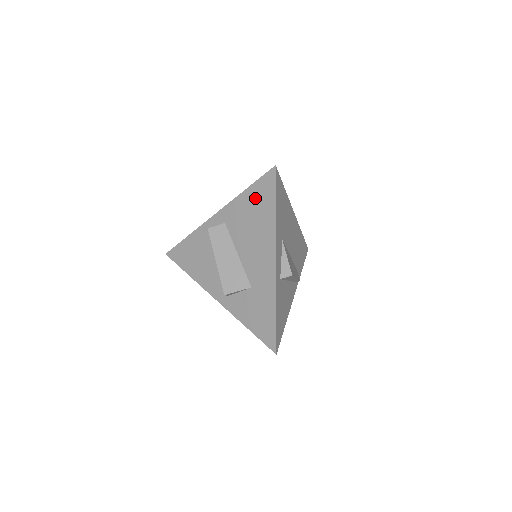
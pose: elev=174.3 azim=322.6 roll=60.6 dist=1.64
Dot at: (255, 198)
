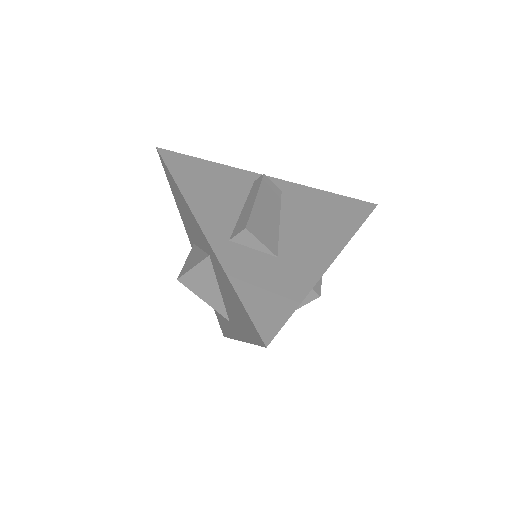
Dot at: (338, 204)
